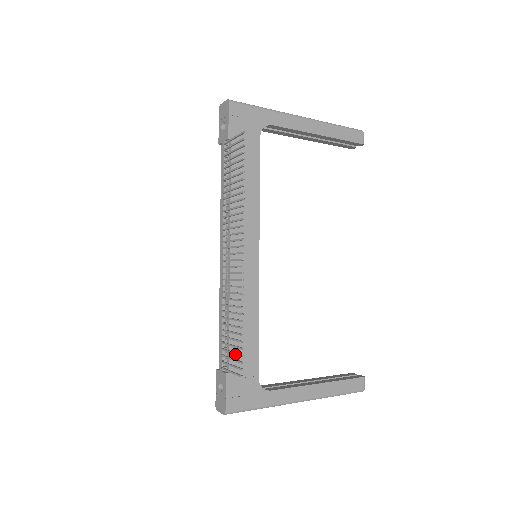
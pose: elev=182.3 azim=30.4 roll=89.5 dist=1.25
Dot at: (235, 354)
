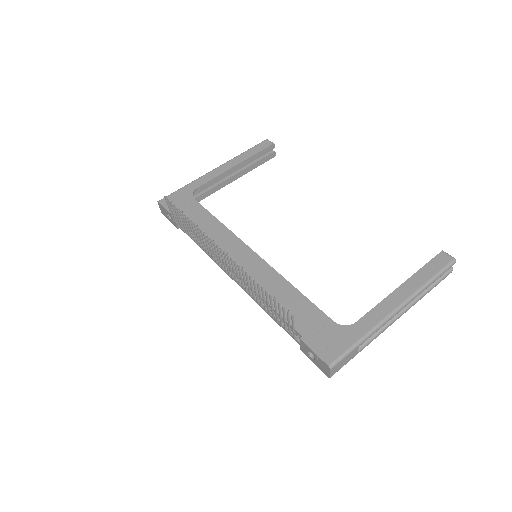
Dot at: (279, 311)
